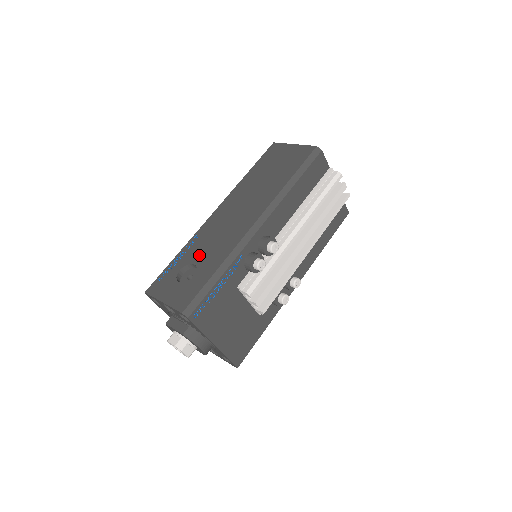
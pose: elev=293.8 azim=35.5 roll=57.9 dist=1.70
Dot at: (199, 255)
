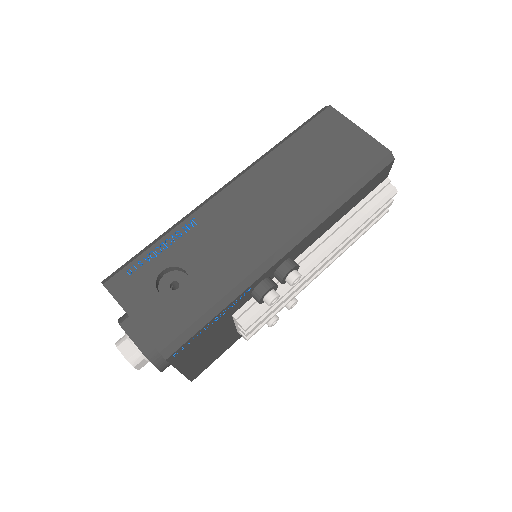
Dot at: (195, 259)
